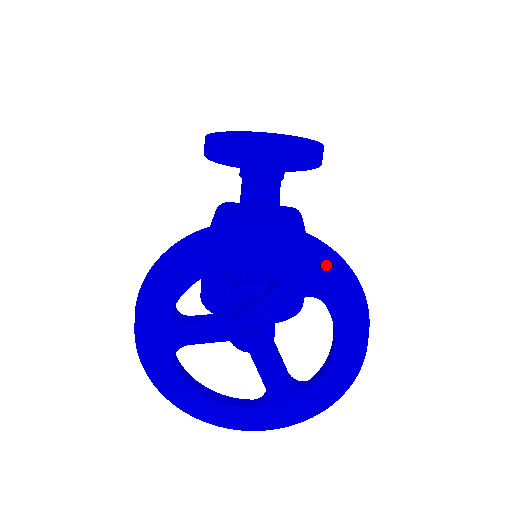
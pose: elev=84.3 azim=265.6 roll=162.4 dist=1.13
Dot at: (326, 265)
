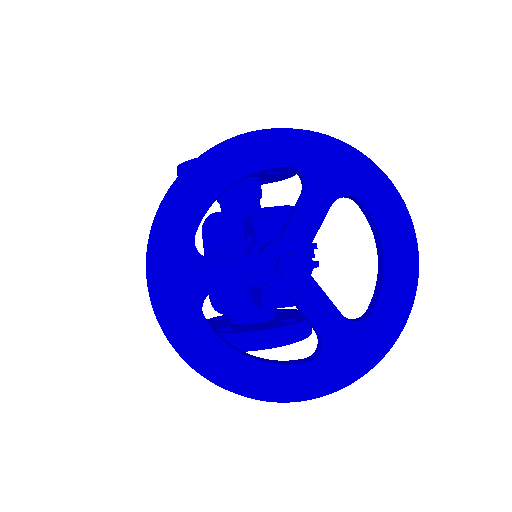
Dot at: (351, 154)
